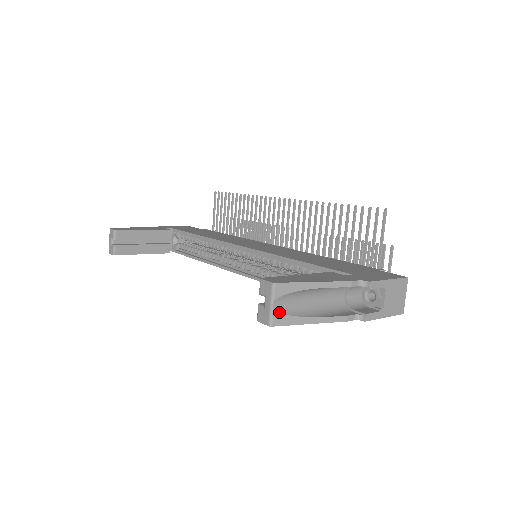
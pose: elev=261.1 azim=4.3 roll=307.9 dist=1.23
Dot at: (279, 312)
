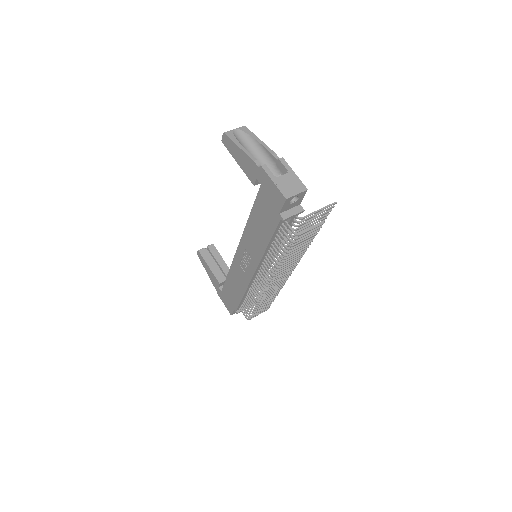
Dot at: (233, 133)
